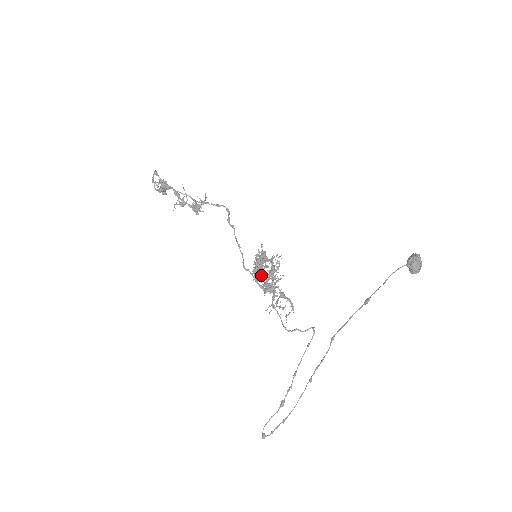
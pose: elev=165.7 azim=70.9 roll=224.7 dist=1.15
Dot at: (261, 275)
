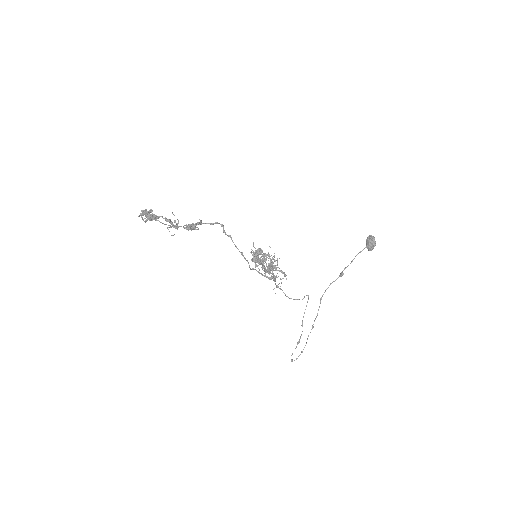
Dot at: occluded
